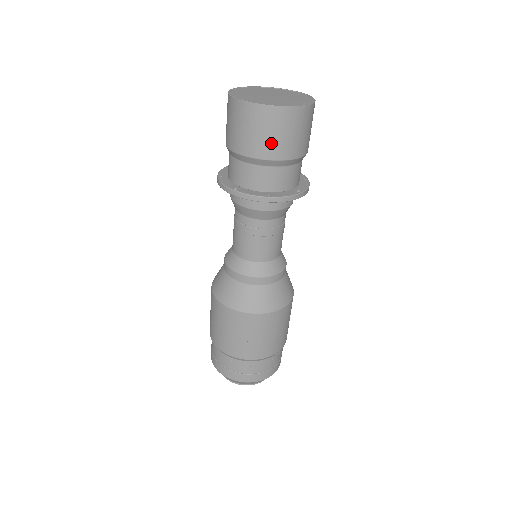
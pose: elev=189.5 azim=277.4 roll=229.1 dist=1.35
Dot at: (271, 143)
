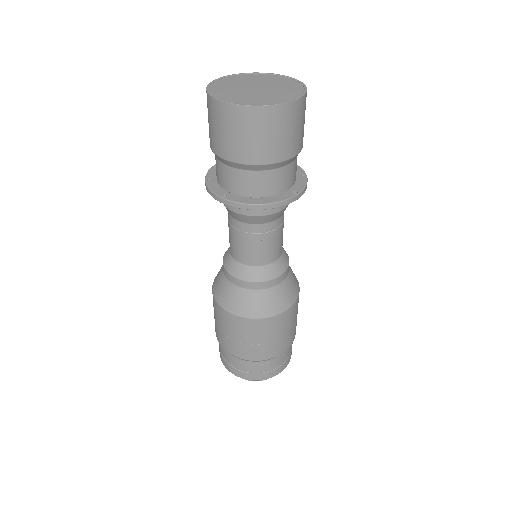
Dot at: (258, 147)
